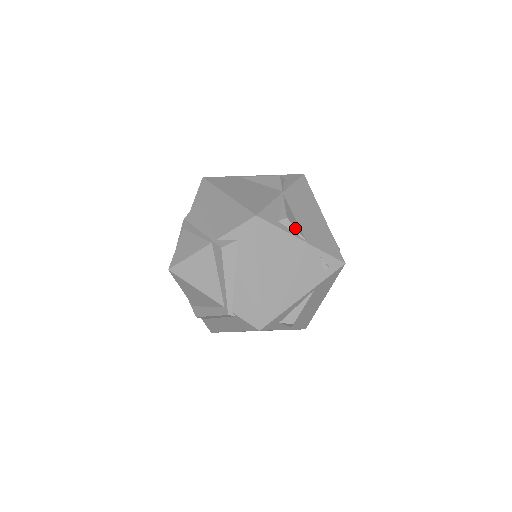
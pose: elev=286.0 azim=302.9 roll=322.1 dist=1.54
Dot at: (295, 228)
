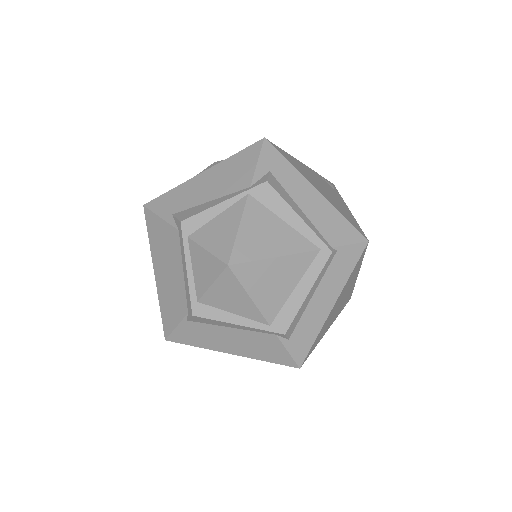
Dot at: occluded
